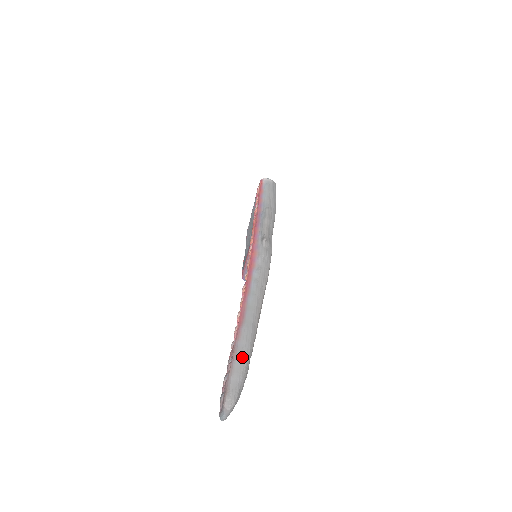
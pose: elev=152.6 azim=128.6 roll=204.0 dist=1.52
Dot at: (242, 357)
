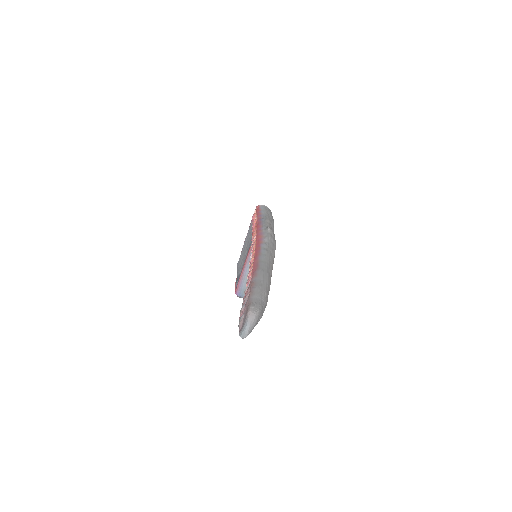
Dot at: (262, 286)
